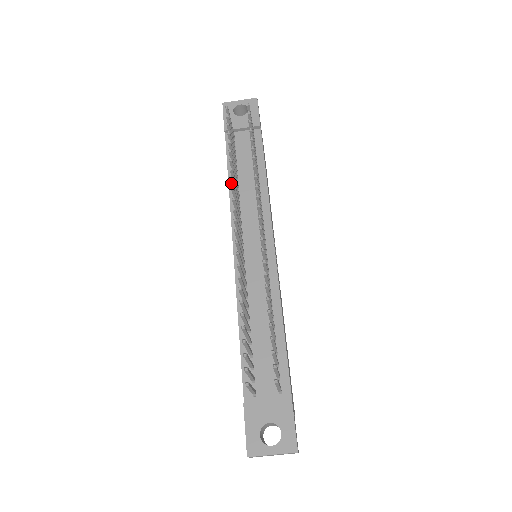
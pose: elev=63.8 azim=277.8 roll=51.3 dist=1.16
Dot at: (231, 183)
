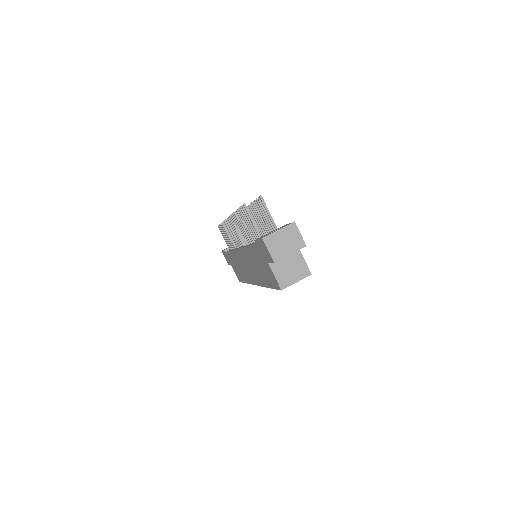
Dot at: (225, 224)
